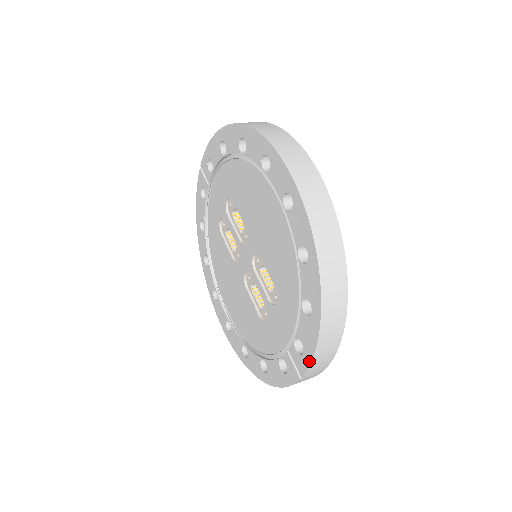
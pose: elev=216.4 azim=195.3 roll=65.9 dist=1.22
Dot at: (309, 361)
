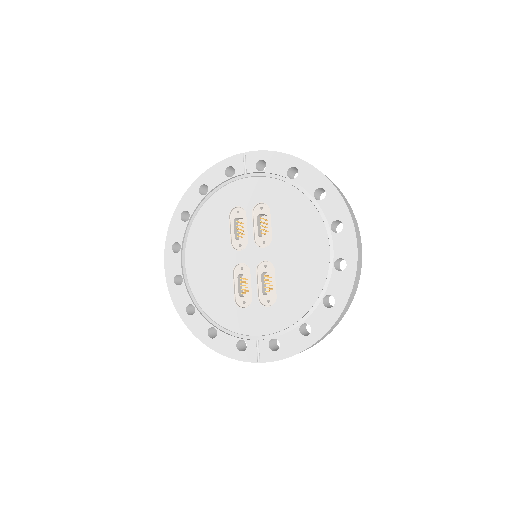
Dot at: (279, 358)
